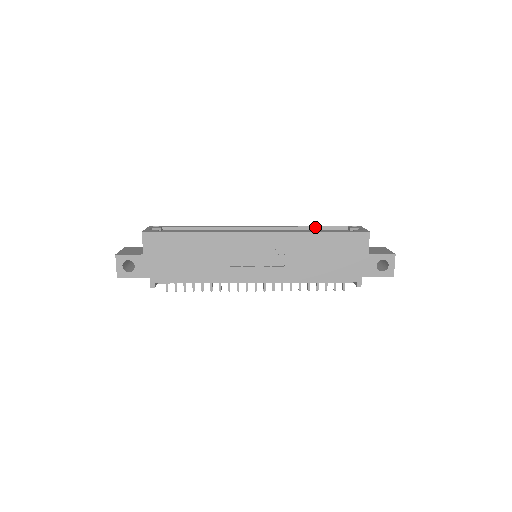
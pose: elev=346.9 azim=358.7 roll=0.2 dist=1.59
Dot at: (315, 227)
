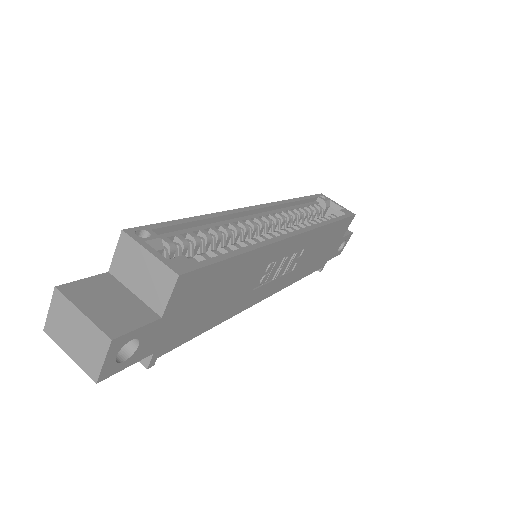
Dot at: (300, 201)
